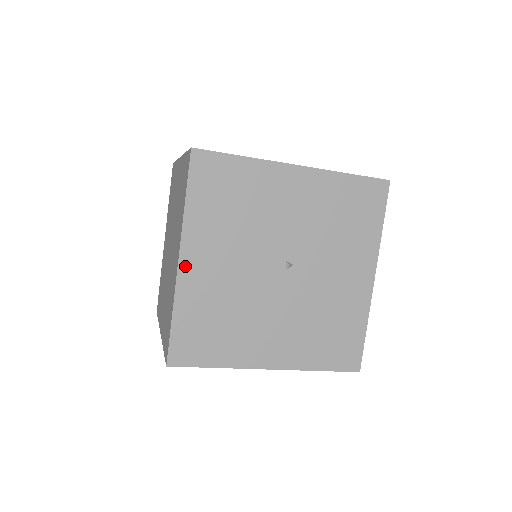
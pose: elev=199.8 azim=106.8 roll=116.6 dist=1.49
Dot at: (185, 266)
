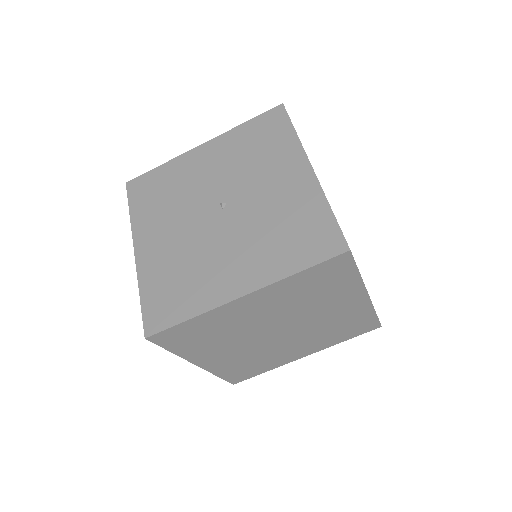
Dot at: (140, 253)
